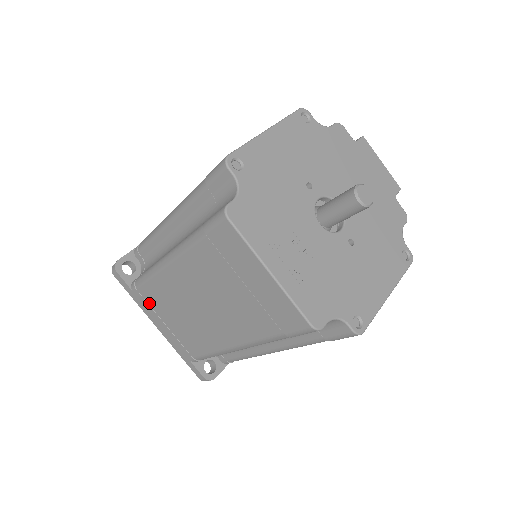
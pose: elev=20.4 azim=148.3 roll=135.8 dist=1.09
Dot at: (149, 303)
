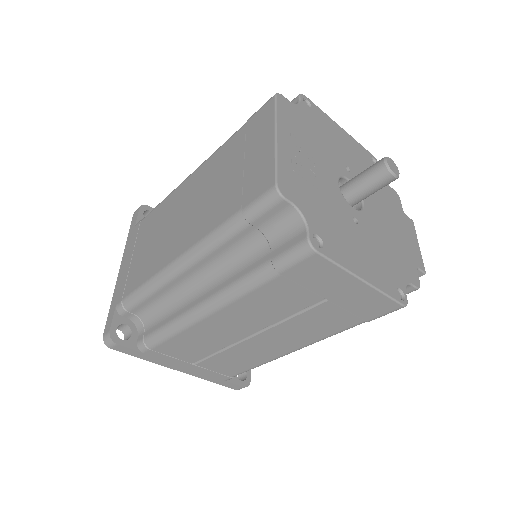
Dot at: (138, 235)
